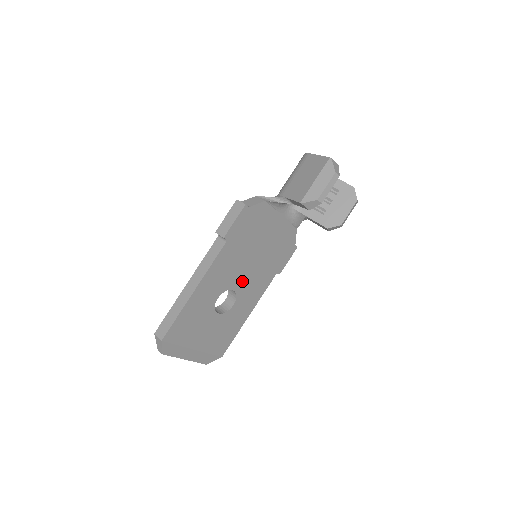
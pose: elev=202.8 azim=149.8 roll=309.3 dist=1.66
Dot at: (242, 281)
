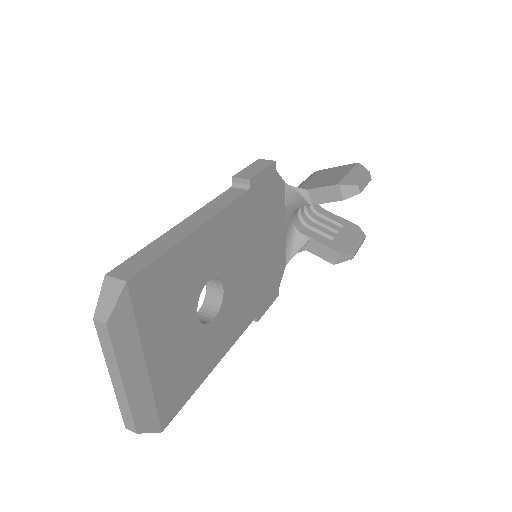
Dot at: (234, 283)
